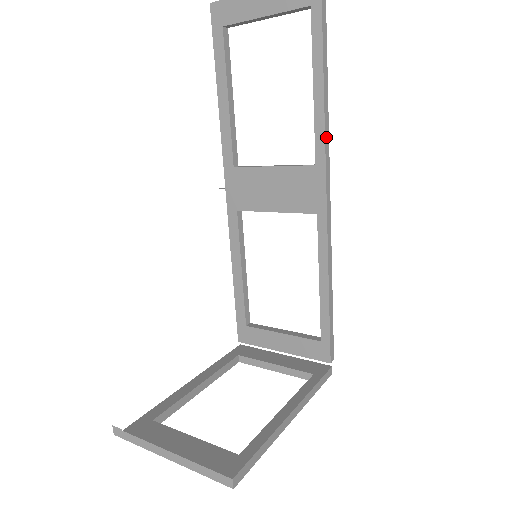
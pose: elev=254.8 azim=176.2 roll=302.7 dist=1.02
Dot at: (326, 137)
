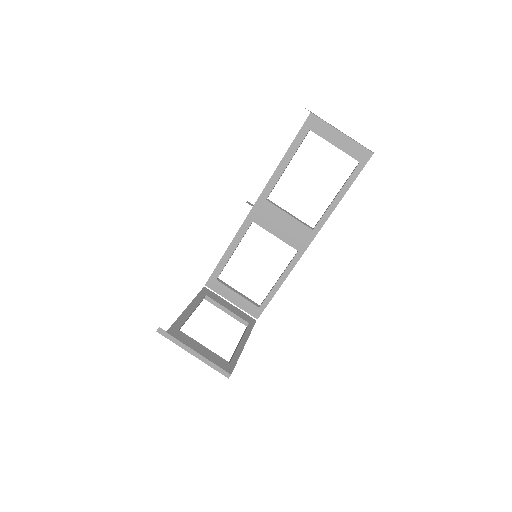
Dot at: occluded
